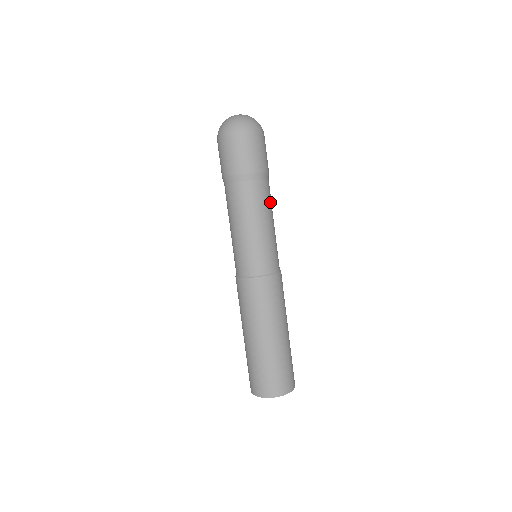
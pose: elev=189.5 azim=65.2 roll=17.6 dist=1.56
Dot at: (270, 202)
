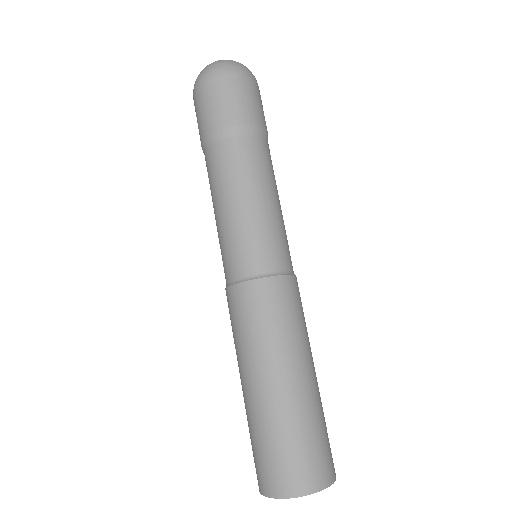
Dot at: (248, 169)
